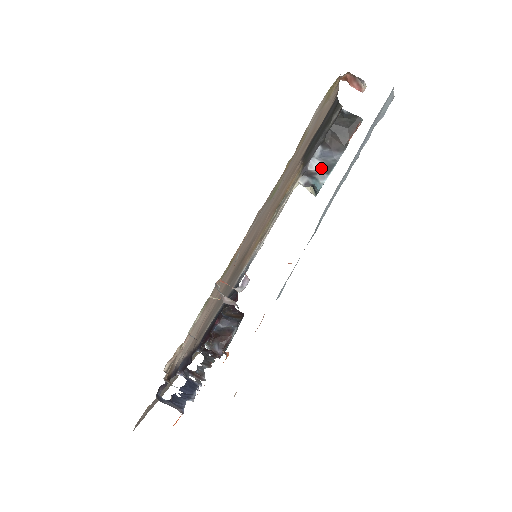
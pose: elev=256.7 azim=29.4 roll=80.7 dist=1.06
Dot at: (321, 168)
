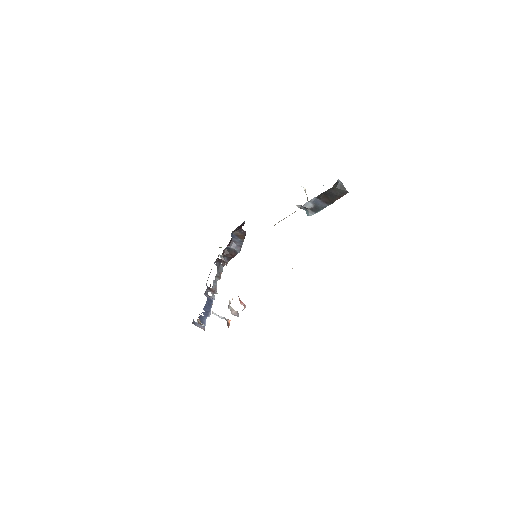
Dot at: (312, 208)
